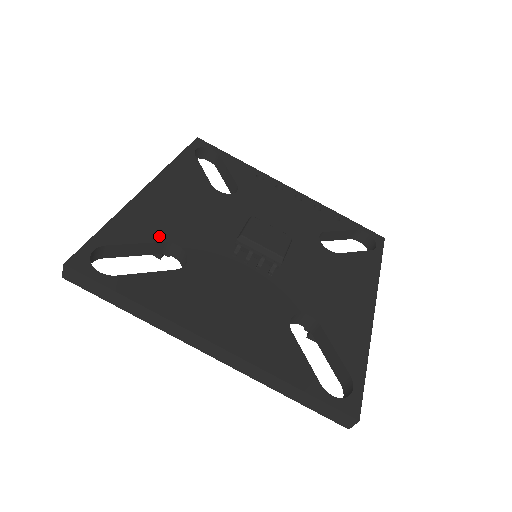
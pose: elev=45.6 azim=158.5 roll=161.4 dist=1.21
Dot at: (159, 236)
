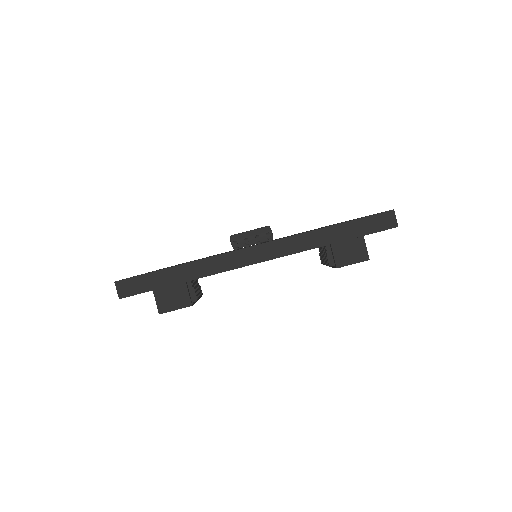
Dot at: occluded
